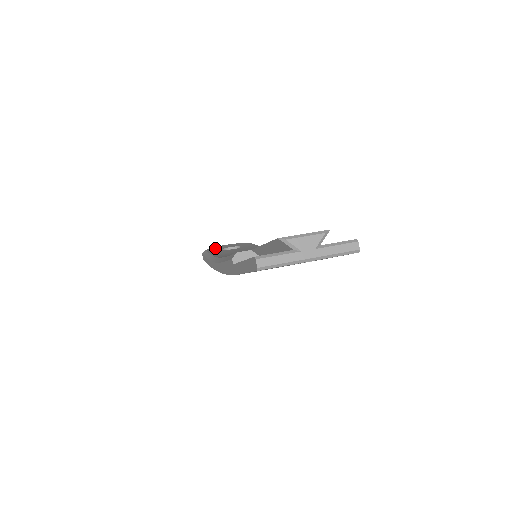
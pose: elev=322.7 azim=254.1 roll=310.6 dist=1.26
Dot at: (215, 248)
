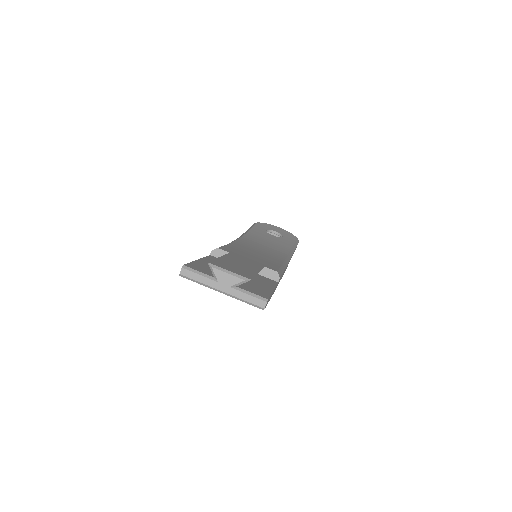
Dot at: (266, 225)
